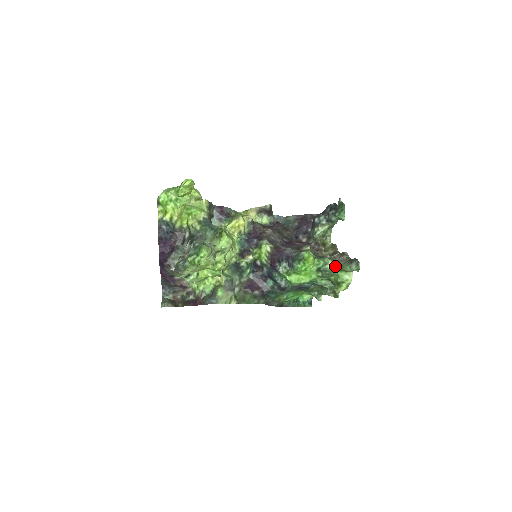
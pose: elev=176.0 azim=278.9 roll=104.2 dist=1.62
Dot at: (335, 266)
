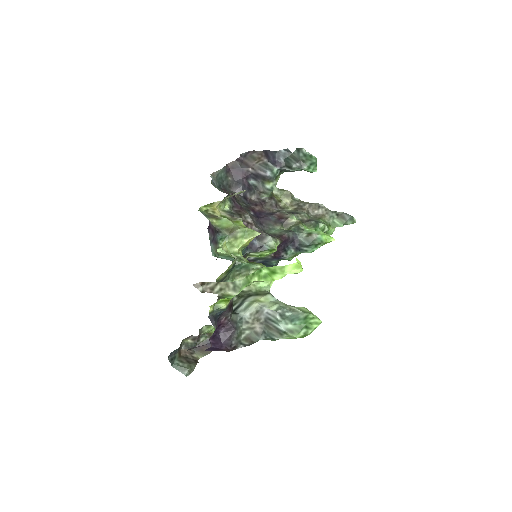
Dot at: (328, 227)
